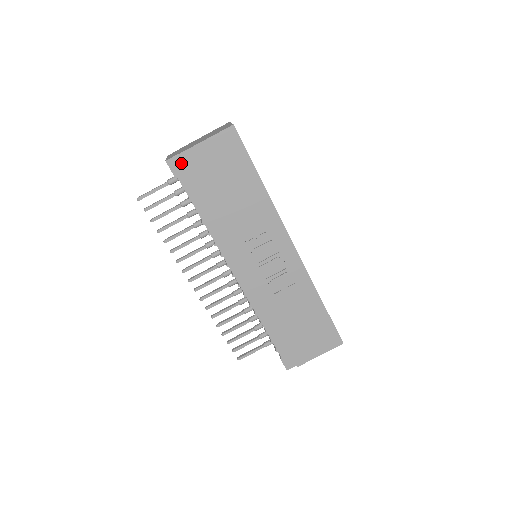
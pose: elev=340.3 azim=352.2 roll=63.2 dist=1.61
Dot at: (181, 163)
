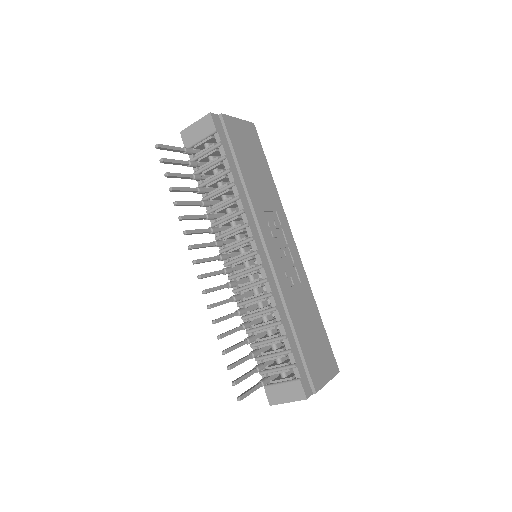
Dot at: (220, 123)
